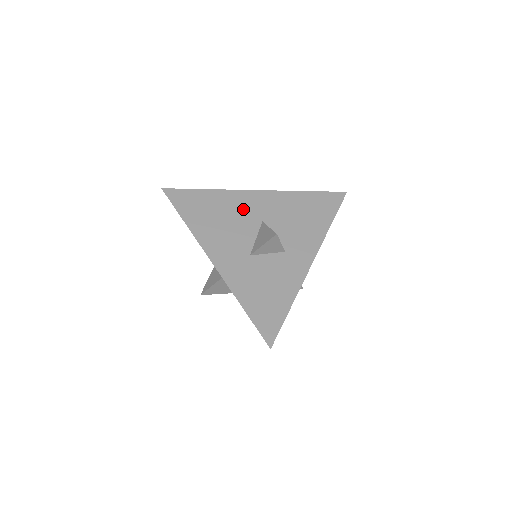
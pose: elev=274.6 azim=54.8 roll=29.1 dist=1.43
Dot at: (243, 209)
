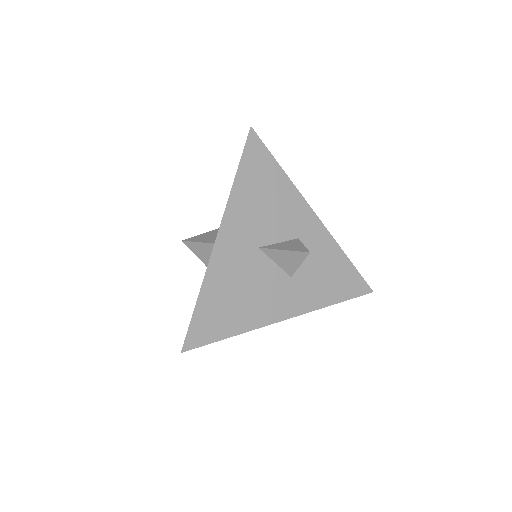
Dot at: (237, 264)
